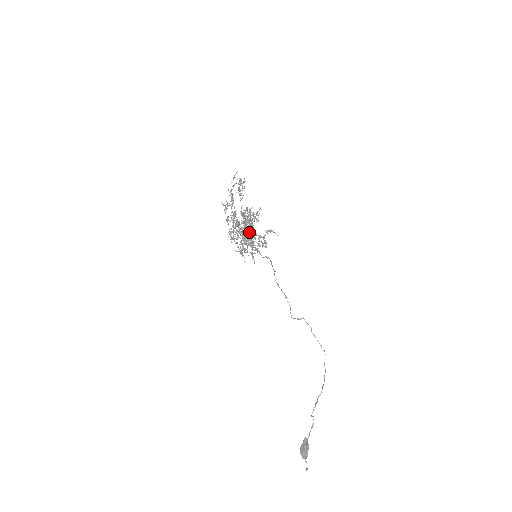
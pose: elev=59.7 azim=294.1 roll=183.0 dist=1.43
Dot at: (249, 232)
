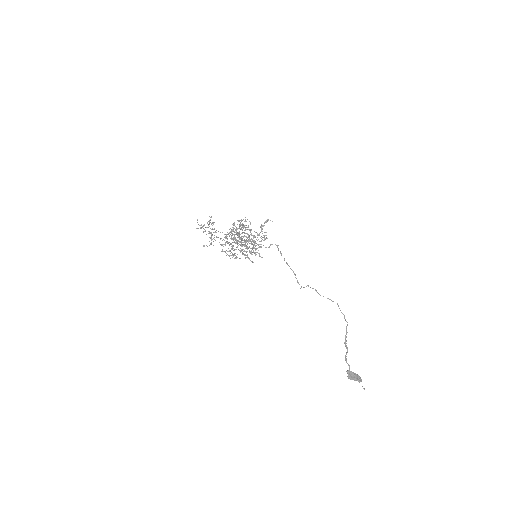
Dot at: occluded
